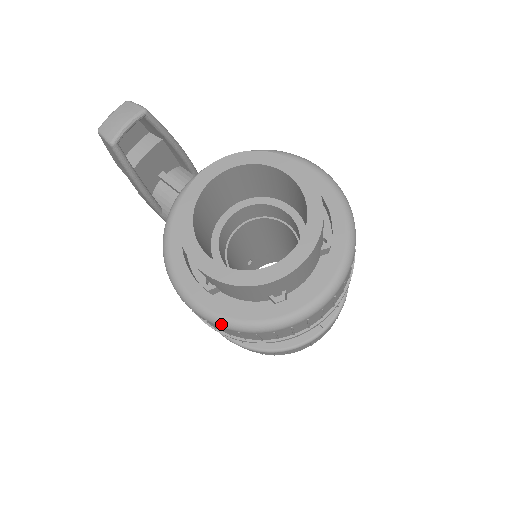
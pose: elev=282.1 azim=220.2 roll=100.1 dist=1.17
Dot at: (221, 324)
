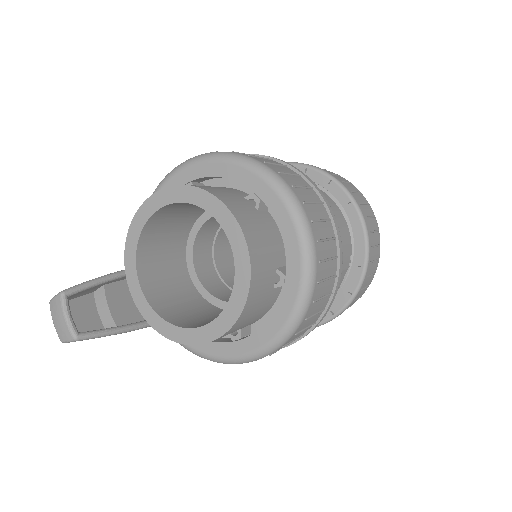
Dot at: (277, 347)
